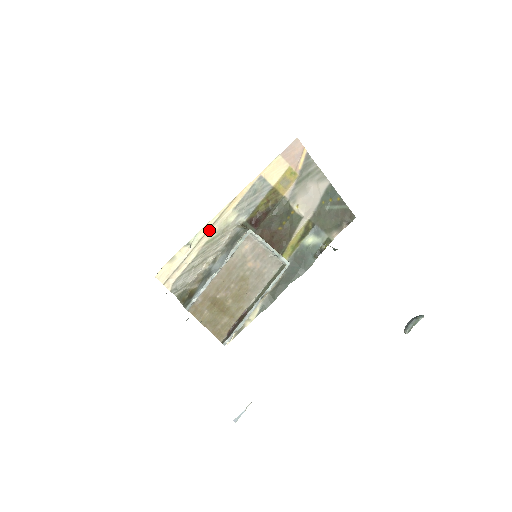
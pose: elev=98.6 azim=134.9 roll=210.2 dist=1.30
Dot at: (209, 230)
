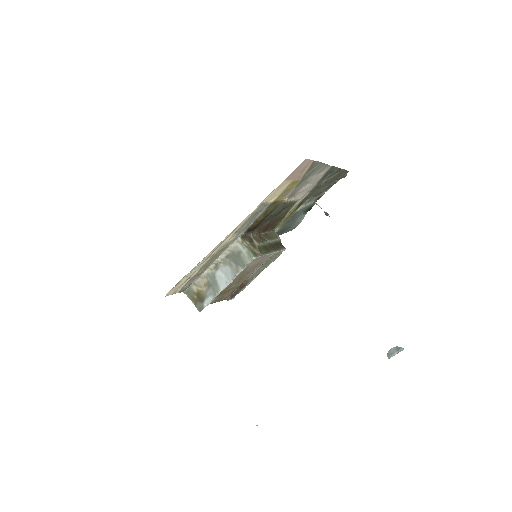
Dot at: (210, 255)
